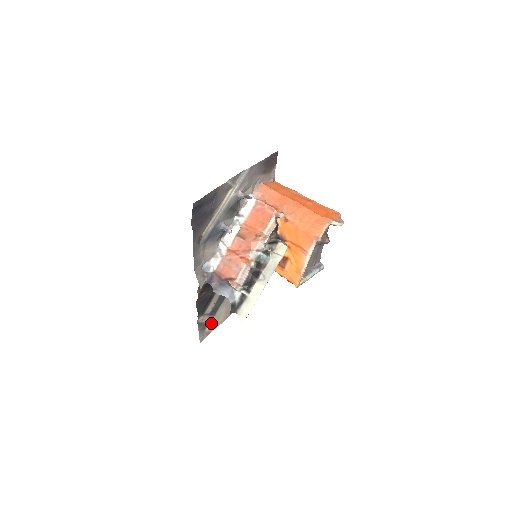
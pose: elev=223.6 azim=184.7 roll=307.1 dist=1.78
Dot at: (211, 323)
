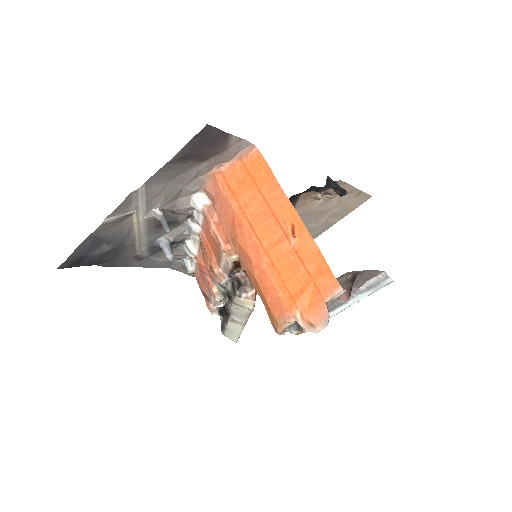
Dot at: occluded
